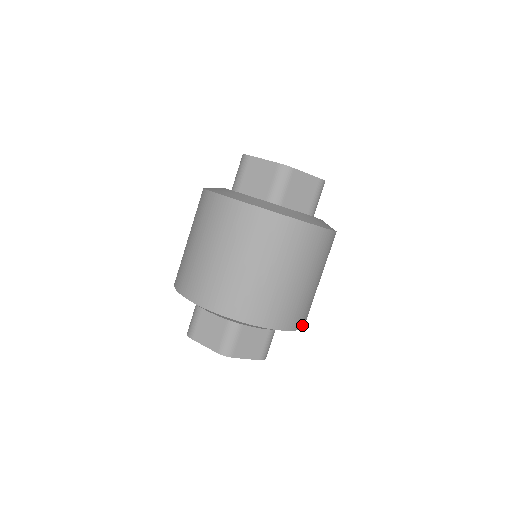
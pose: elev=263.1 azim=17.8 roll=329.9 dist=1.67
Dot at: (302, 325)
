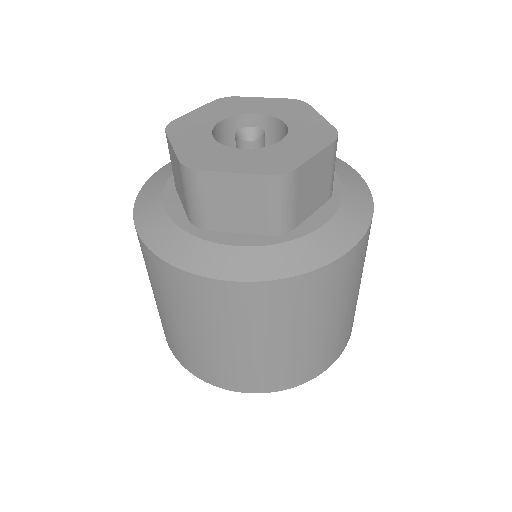
Dot at: occluded
